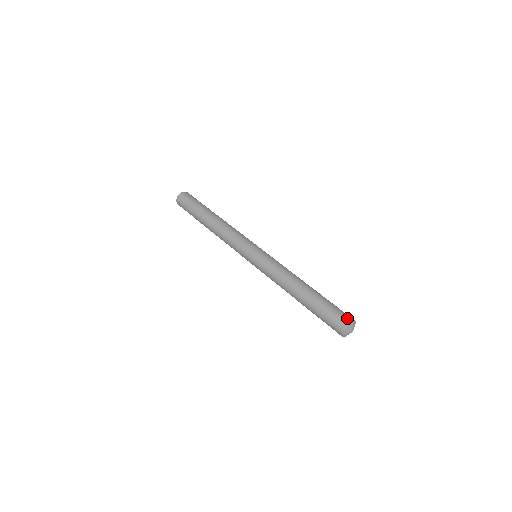
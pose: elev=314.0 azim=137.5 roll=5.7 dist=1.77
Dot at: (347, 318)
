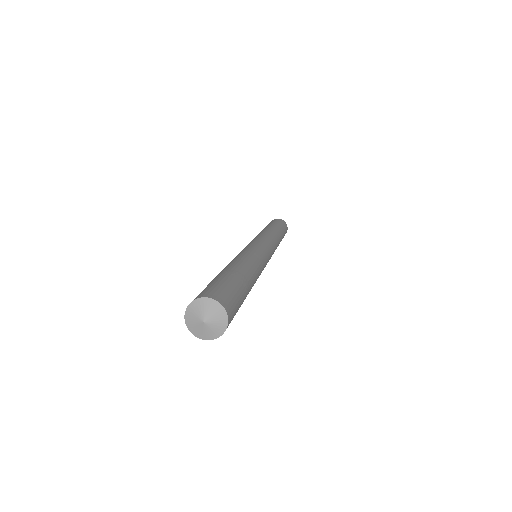
Dot at: (226, 300)
